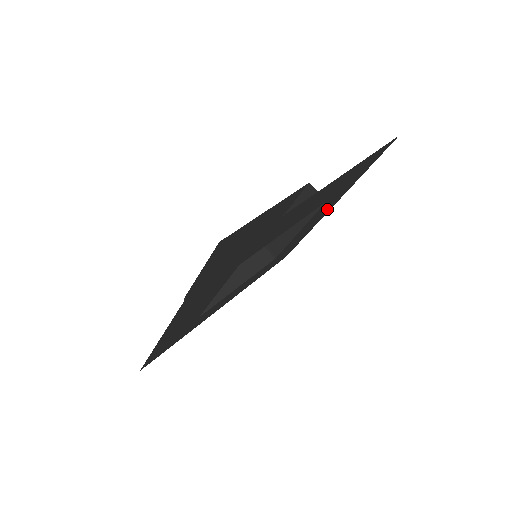
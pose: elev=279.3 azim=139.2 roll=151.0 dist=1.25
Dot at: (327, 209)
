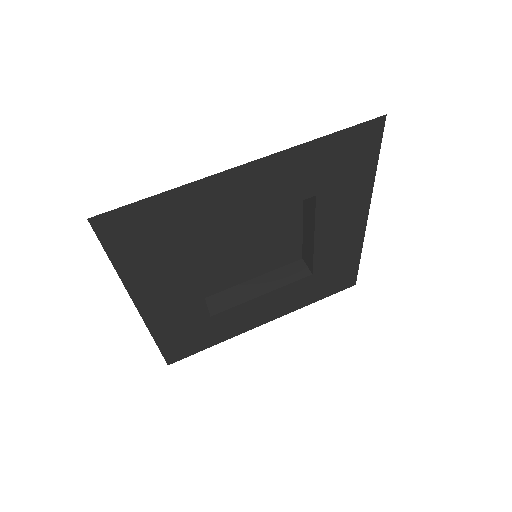
Dot at: (353, 216)
